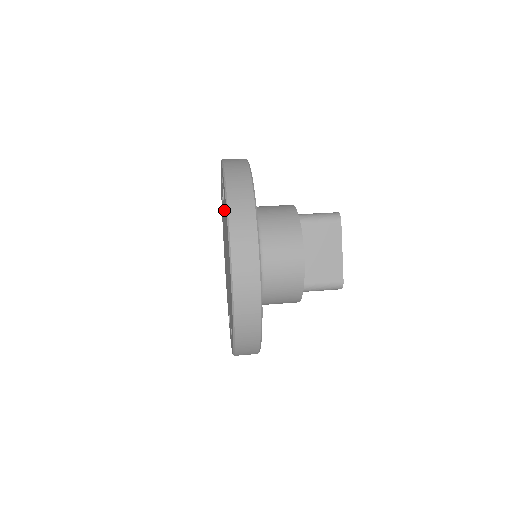
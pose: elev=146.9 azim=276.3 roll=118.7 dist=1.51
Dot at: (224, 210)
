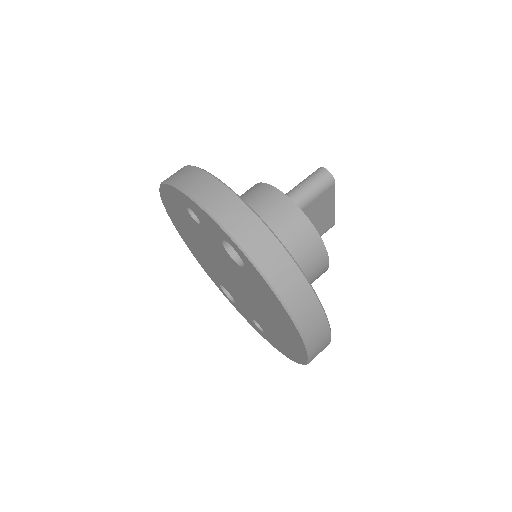
Dot at: (241, 271)
